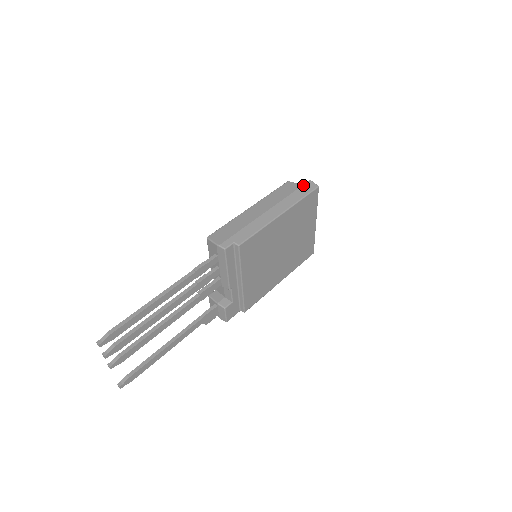
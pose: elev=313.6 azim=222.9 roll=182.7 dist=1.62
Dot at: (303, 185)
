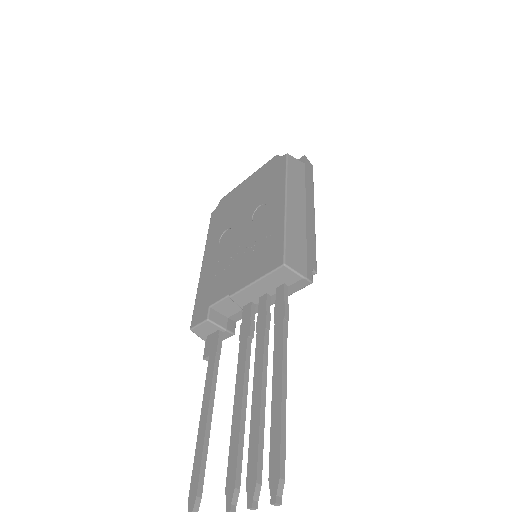
Dot at: (305, 164)
